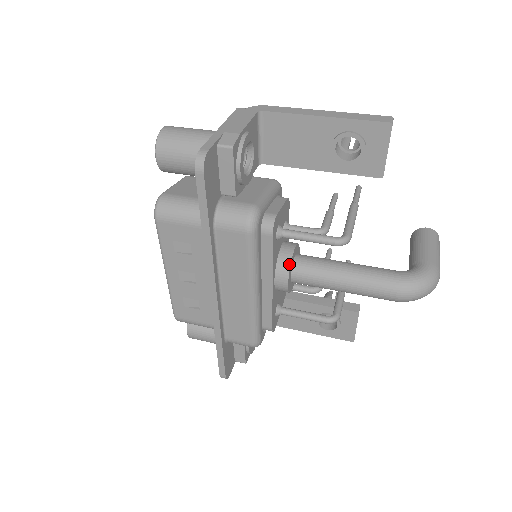
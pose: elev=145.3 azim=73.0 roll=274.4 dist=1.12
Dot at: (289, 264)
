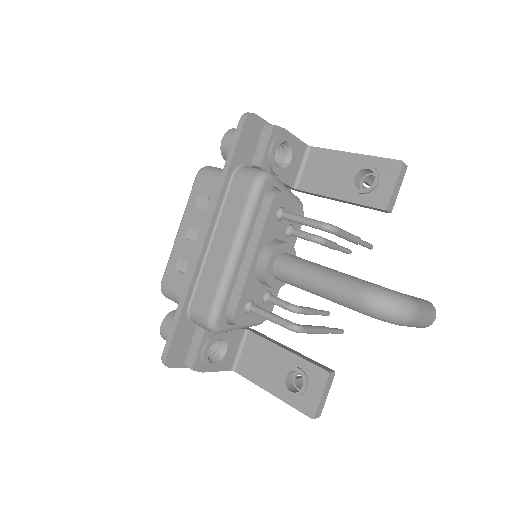
Dot at: (277, 246)
